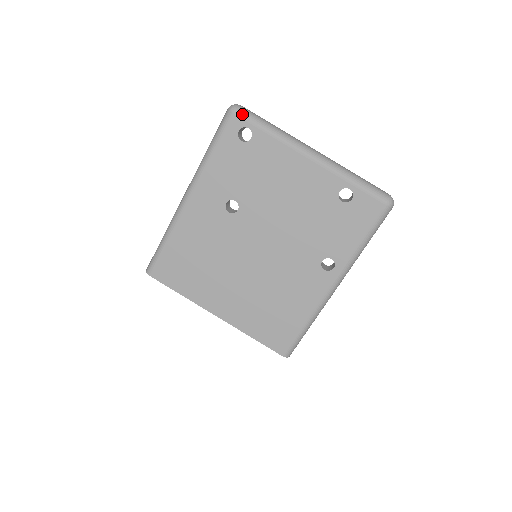
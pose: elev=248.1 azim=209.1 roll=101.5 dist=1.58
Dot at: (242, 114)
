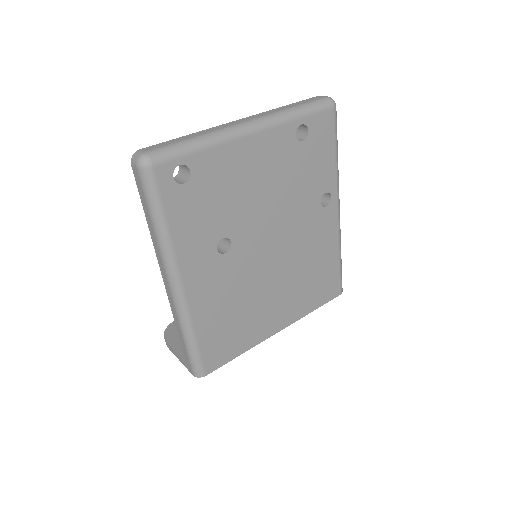
Dot at: (161, 158)
